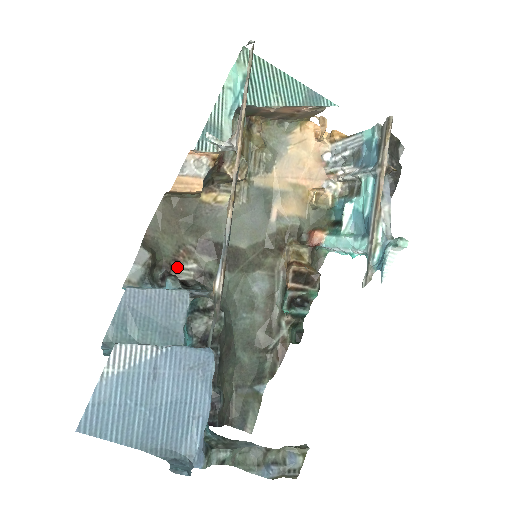
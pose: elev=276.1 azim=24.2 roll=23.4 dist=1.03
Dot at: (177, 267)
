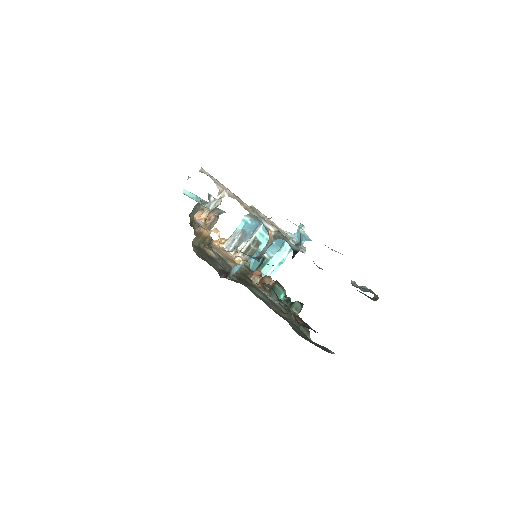
Dot at: occluded
